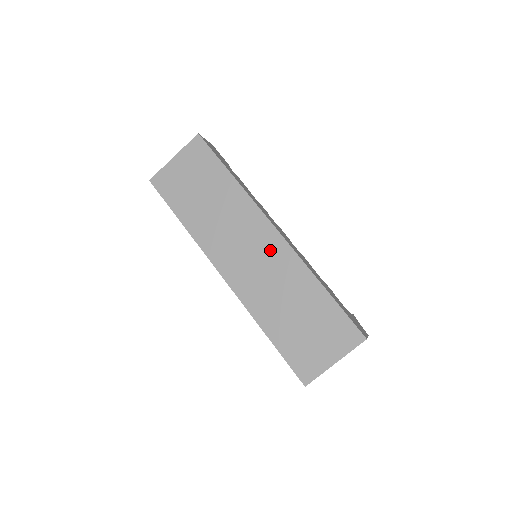
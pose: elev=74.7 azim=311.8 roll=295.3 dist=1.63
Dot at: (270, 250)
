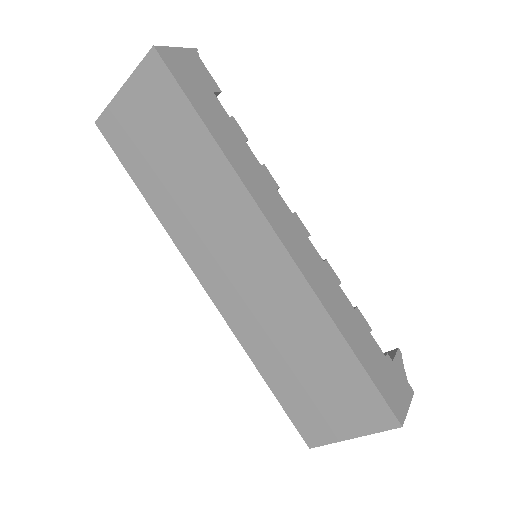
Dot at: (269, 268)
